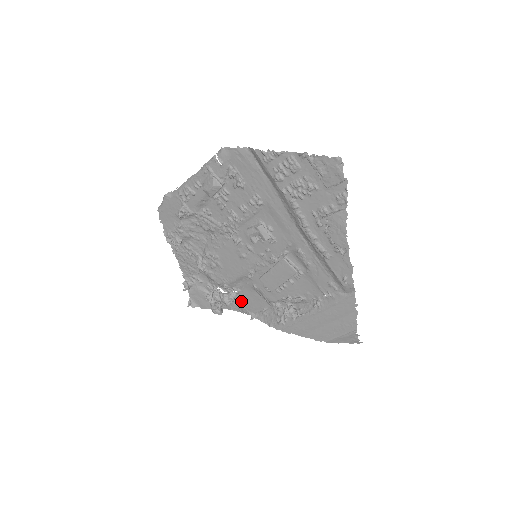
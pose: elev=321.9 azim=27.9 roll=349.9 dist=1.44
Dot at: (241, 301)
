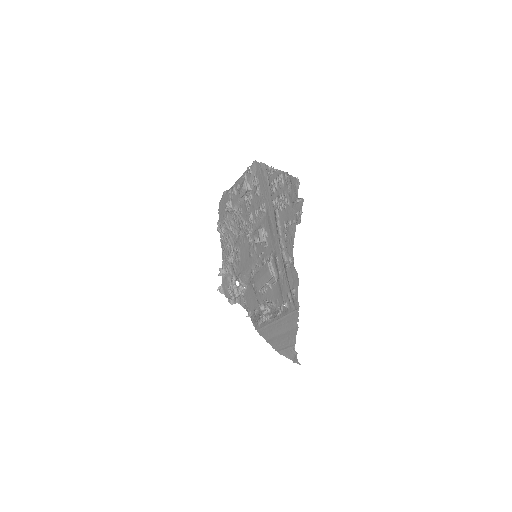
Dot at: (246, 298)
